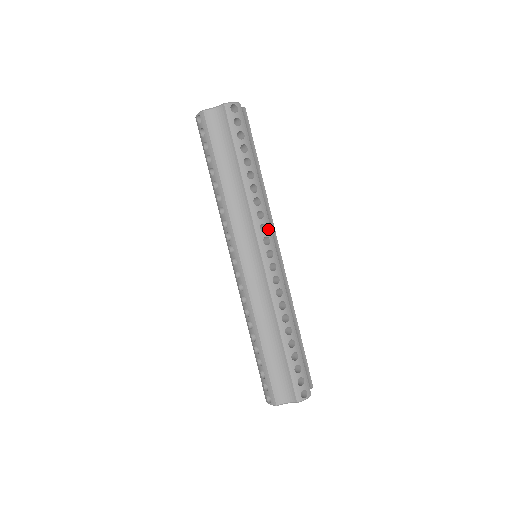
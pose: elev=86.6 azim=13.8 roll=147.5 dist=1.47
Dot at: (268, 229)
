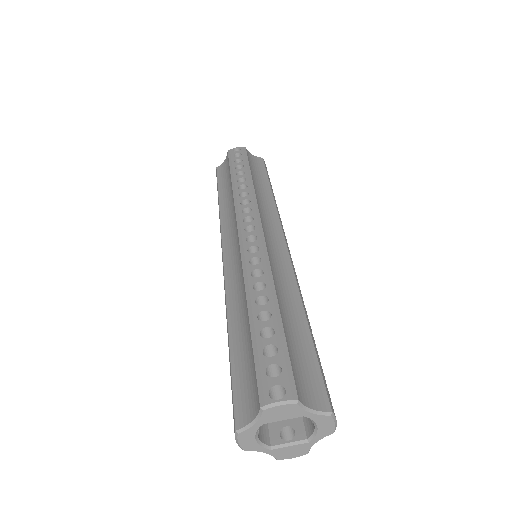
Dot at: occluded
